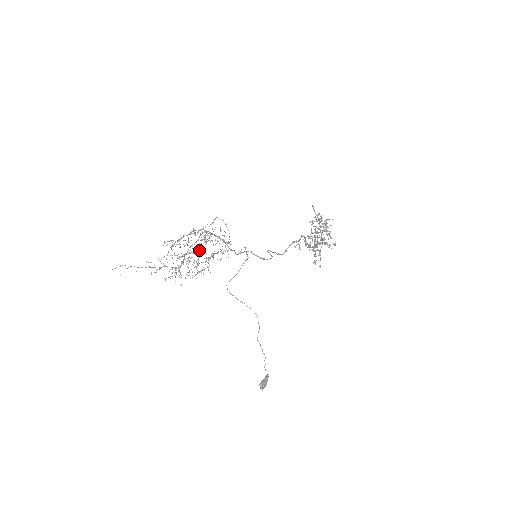
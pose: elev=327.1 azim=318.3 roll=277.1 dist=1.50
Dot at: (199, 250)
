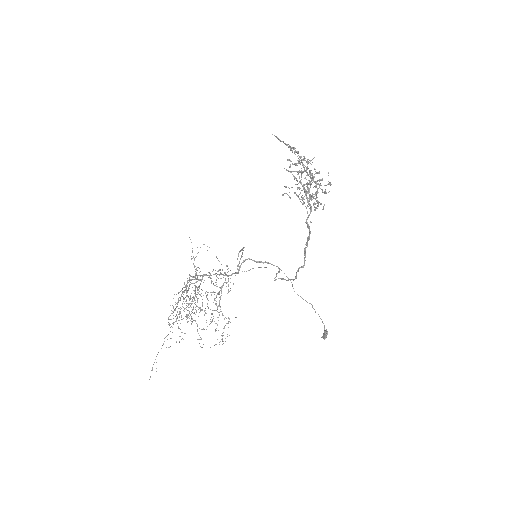
Dot at: occluded
